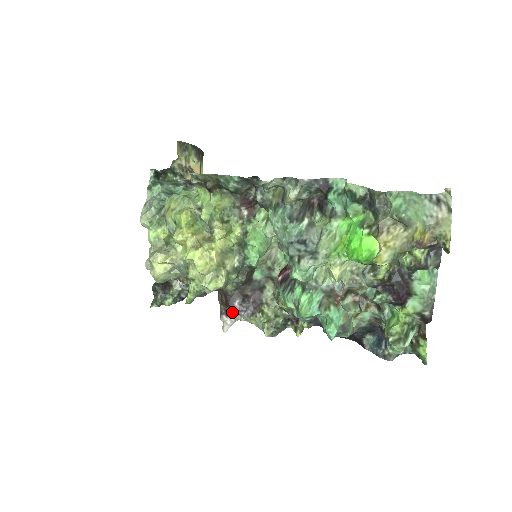
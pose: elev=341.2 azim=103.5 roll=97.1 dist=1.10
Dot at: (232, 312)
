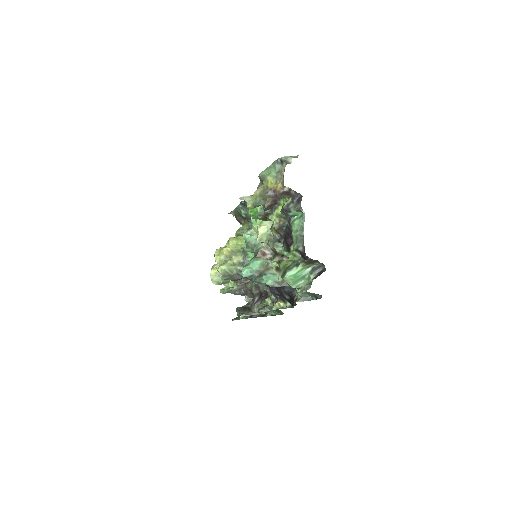
Dot at: occluded
